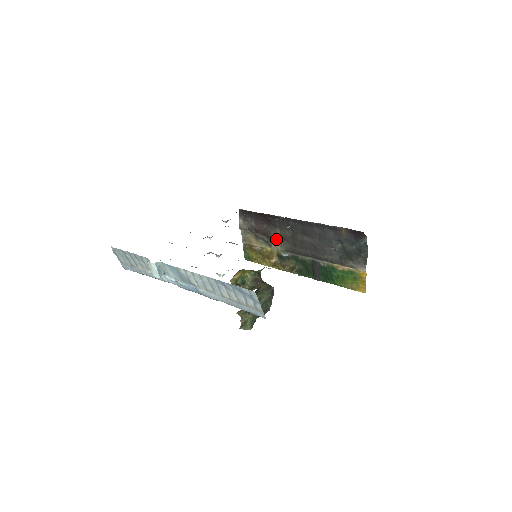
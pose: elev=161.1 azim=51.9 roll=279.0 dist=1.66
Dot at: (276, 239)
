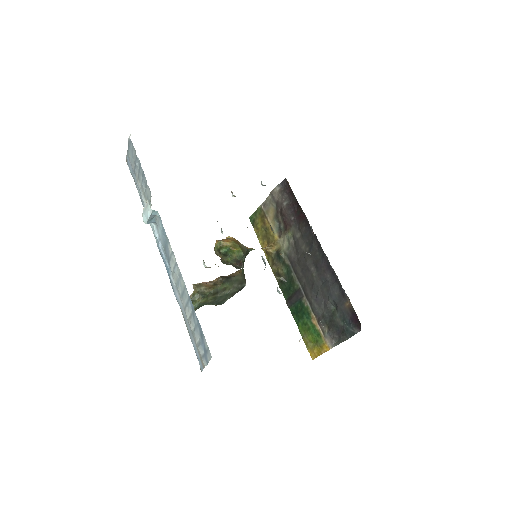
Dot at: (290, 238)
